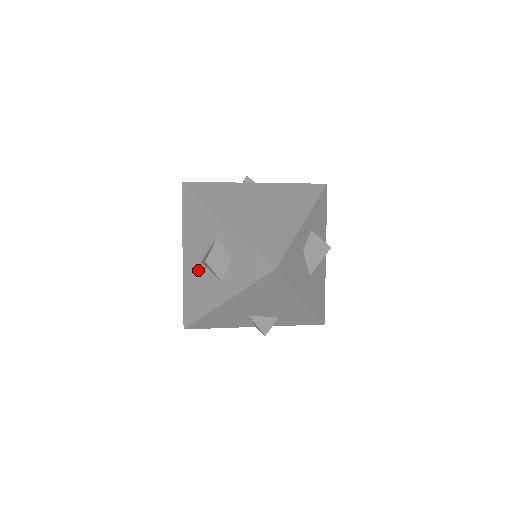
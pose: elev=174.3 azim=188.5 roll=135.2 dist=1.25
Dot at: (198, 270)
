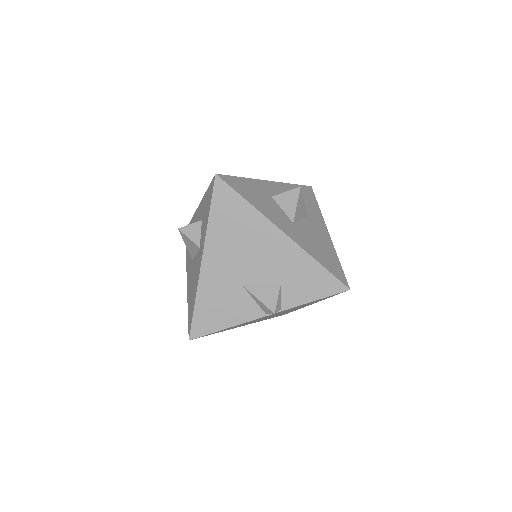
Dot at: (192, 269)
